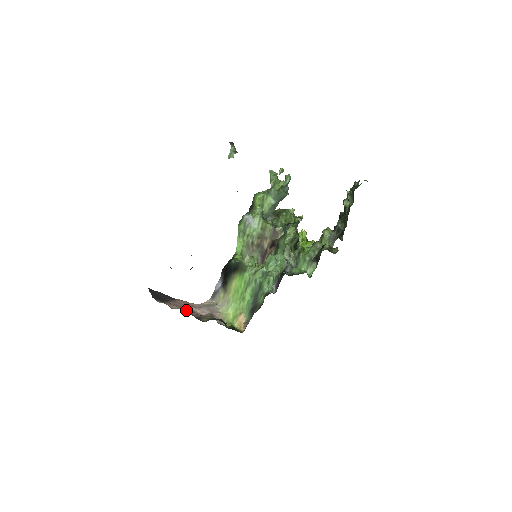
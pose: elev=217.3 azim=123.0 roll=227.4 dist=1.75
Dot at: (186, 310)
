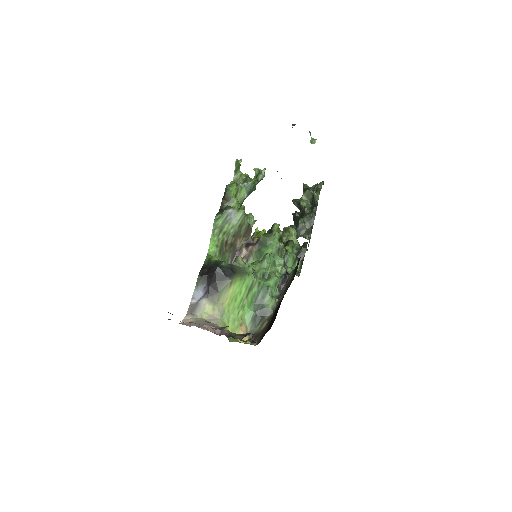
Dot at: occluded
